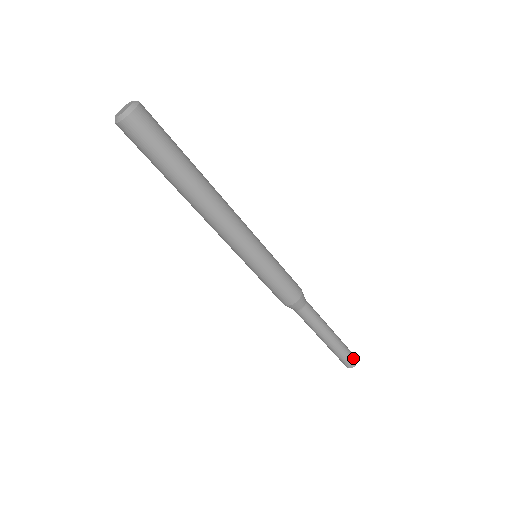
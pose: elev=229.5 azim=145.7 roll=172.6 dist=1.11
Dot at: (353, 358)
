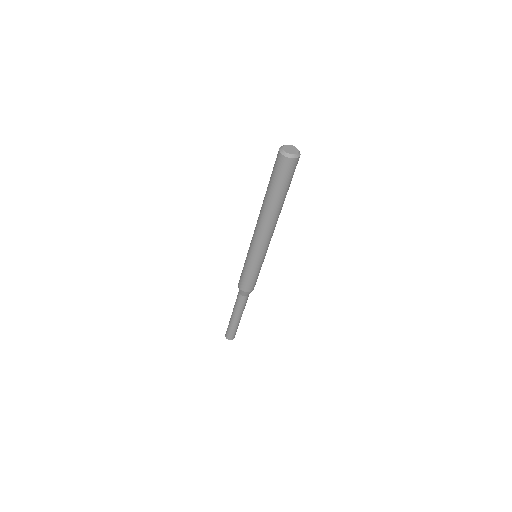
Dot at: (232, 337)
